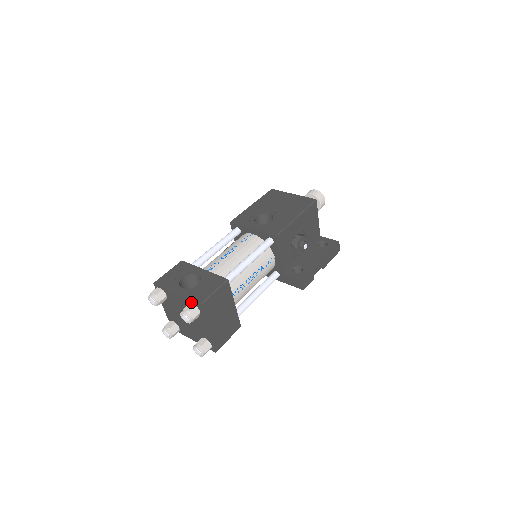
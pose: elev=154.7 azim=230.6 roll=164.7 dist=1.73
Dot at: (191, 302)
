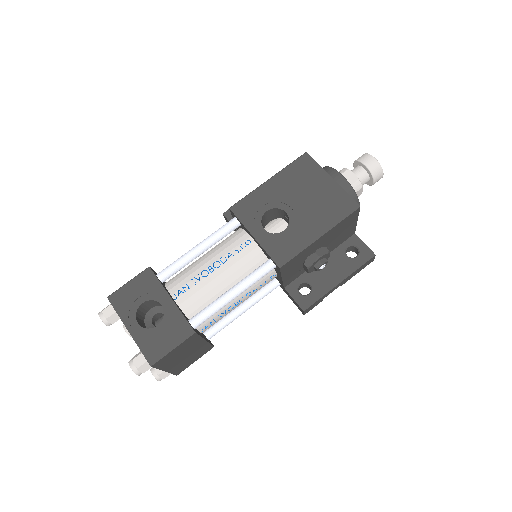
Dot at: (143, 353)
